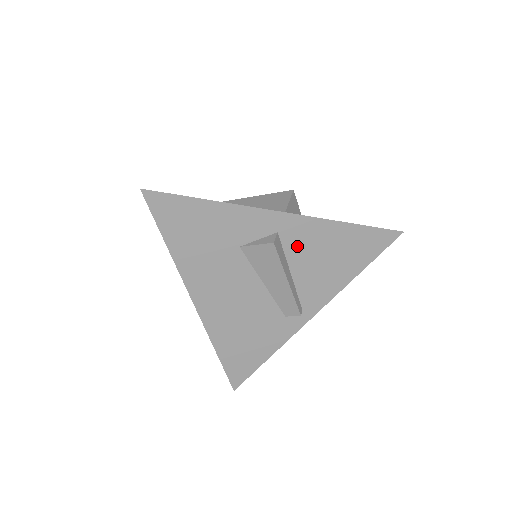
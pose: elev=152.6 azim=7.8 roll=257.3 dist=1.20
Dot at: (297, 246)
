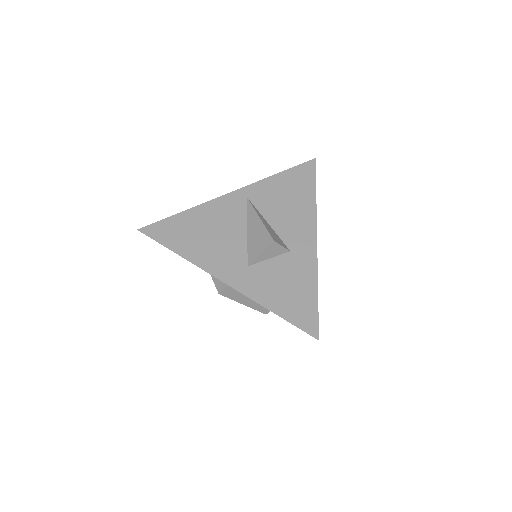
Dot at: occluded
